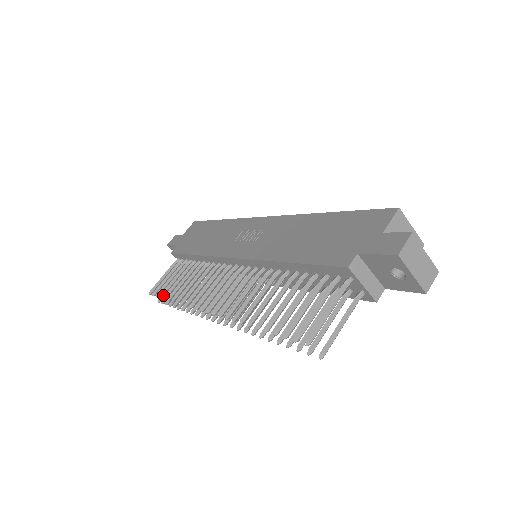
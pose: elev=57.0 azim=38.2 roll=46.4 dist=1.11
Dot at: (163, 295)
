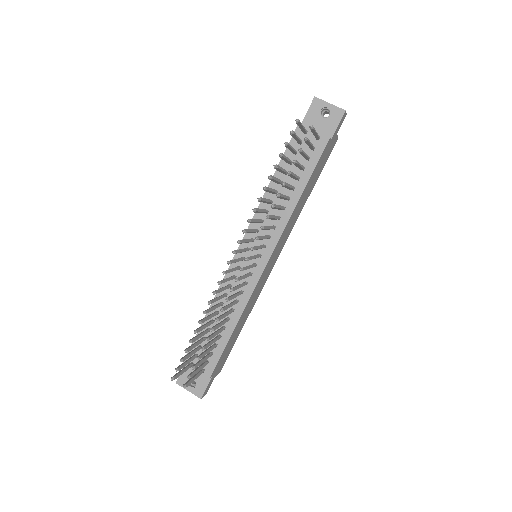
Dot at: (187, 349)
